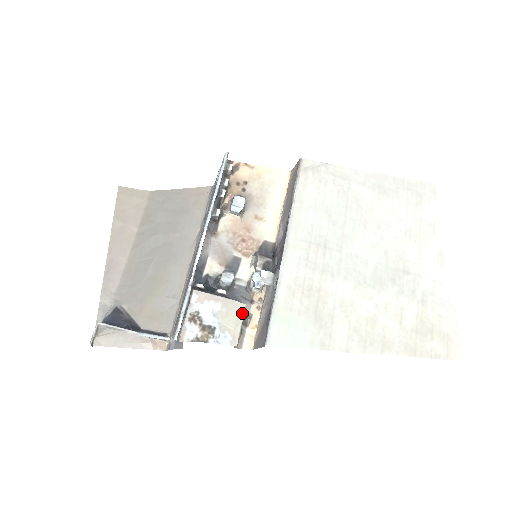
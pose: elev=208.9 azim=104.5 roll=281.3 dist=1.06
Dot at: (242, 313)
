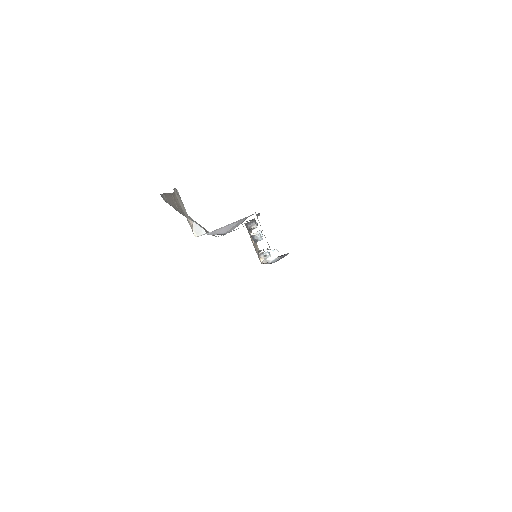
Dot at: occluded
